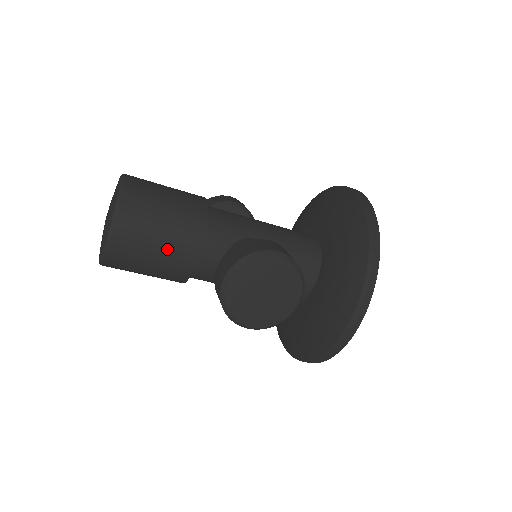
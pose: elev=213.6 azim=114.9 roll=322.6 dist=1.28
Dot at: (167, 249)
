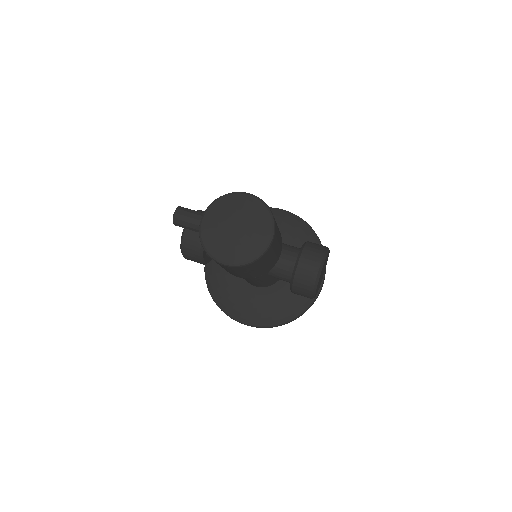
Dot at: (278, 250)
